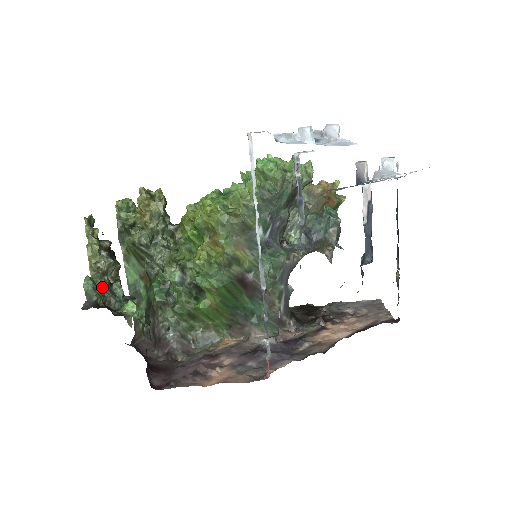
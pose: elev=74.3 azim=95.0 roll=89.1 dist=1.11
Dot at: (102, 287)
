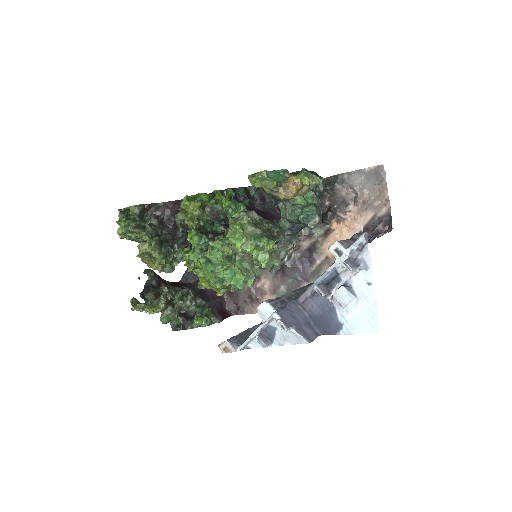
Dot at: (172, 315)
